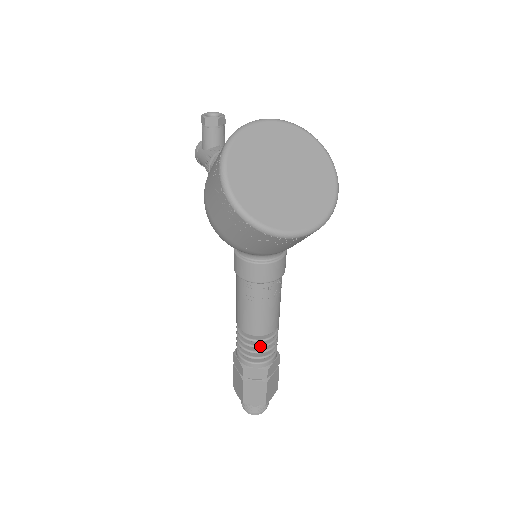
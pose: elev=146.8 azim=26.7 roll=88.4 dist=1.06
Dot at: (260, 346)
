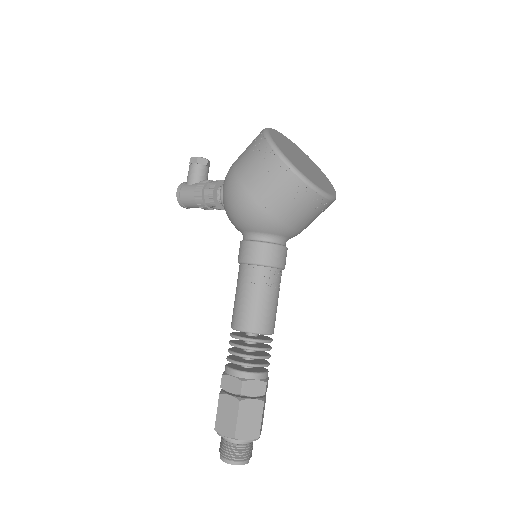
Dot at: (262, 348)
